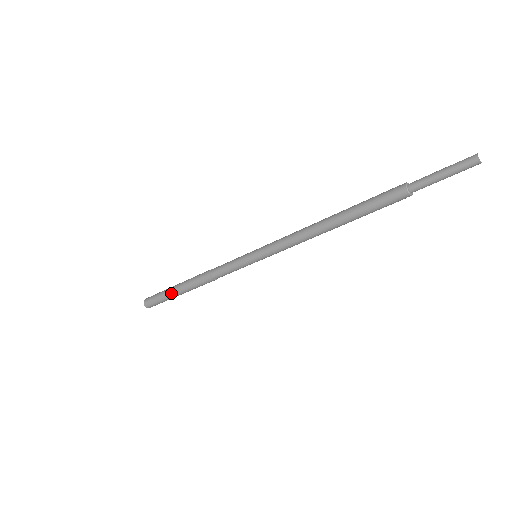
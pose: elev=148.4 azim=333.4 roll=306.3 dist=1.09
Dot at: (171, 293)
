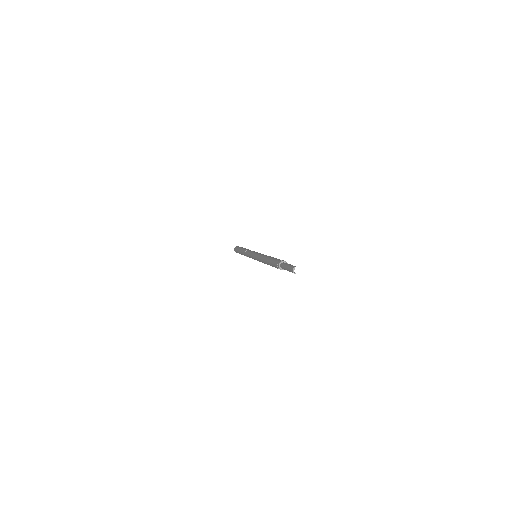
Dot at: occluded
